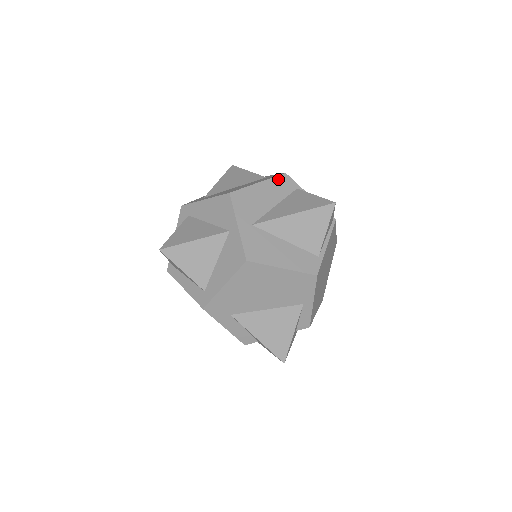
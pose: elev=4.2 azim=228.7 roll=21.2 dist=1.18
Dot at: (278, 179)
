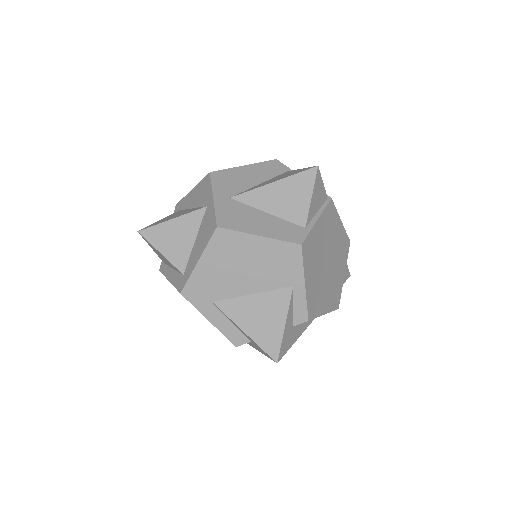
Dot at: (267, 163)
